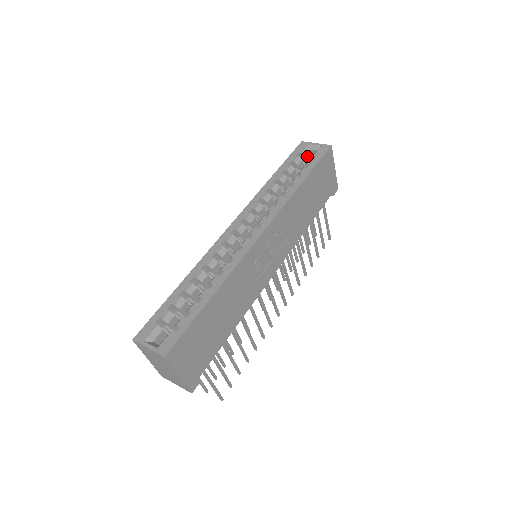
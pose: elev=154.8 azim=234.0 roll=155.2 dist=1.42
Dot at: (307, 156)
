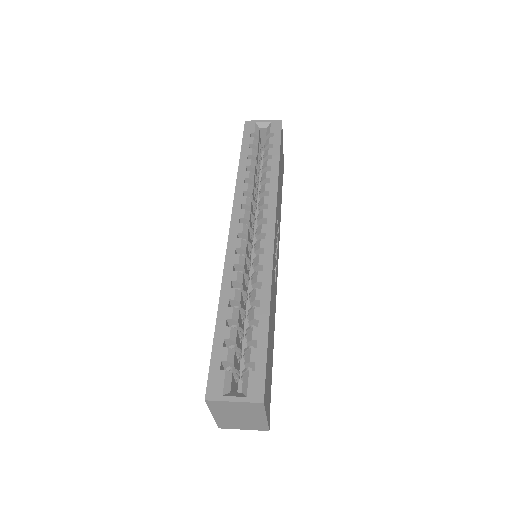
Dot at: (259, 136)
